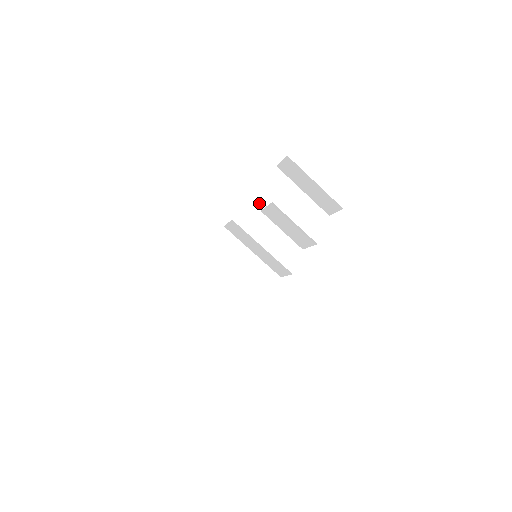
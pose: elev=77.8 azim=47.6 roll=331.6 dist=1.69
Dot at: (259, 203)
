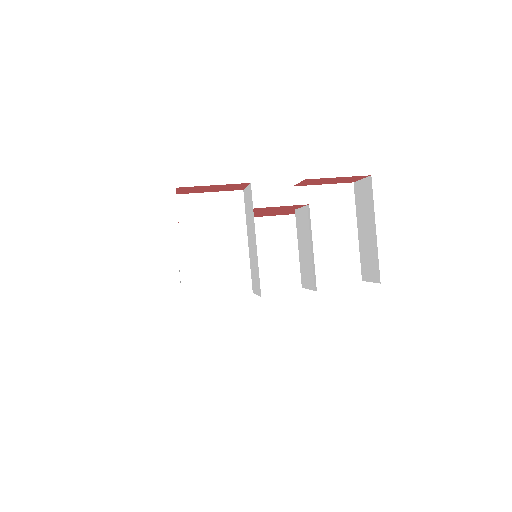
Dot at: (301, 201)
